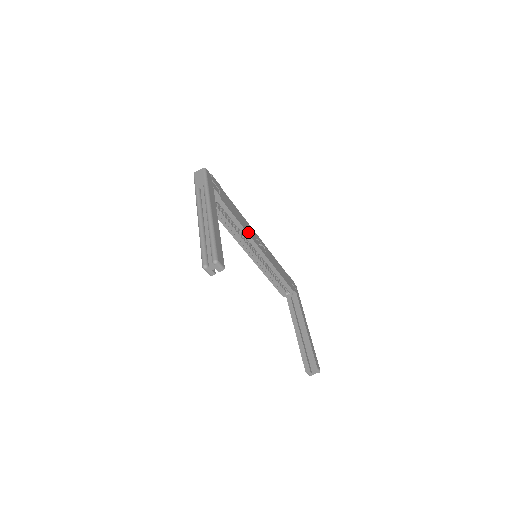
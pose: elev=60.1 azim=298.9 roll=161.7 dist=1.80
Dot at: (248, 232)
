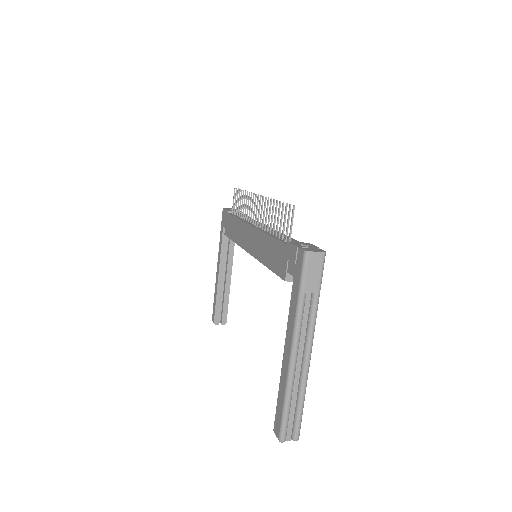
Dot at: occluded
